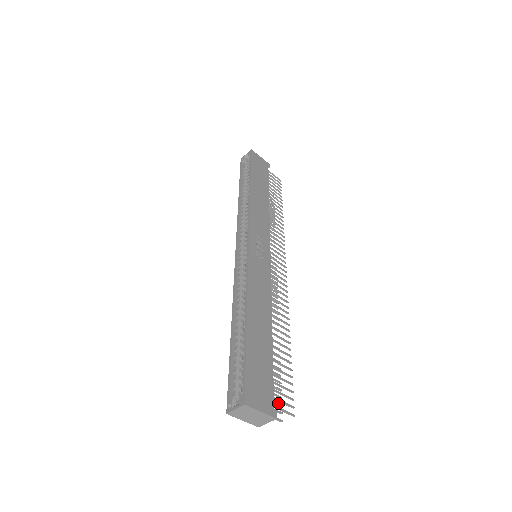
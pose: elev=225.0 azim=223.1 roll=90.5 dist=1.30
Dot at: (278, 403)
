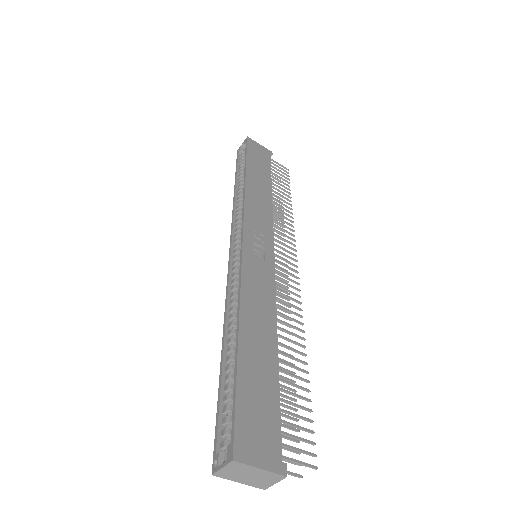
Dot at: occluded
